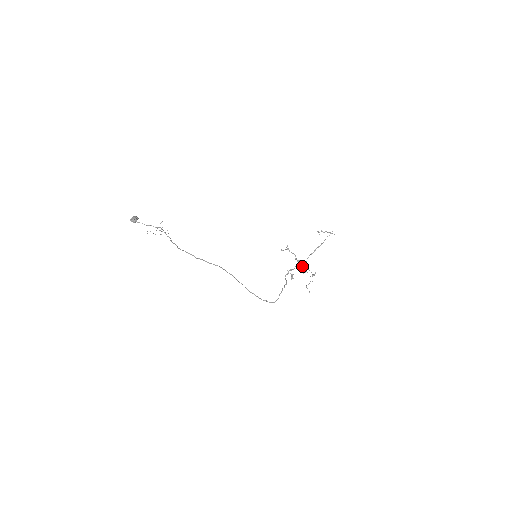
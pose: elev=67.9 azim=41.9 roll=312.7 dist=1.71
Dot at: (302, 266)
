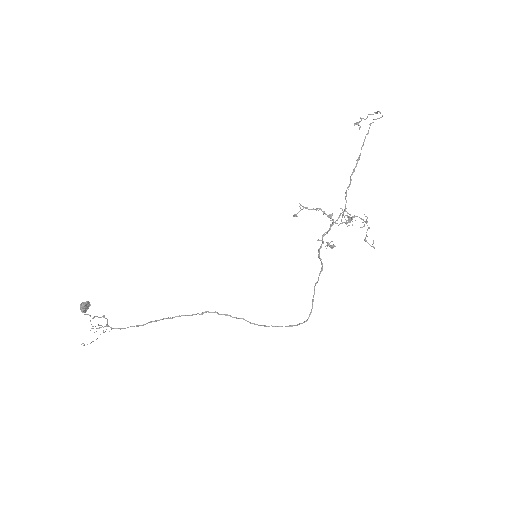
Dot at: (342, 216)
